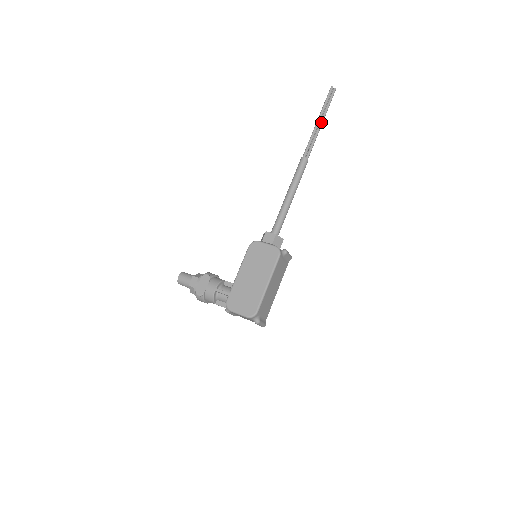
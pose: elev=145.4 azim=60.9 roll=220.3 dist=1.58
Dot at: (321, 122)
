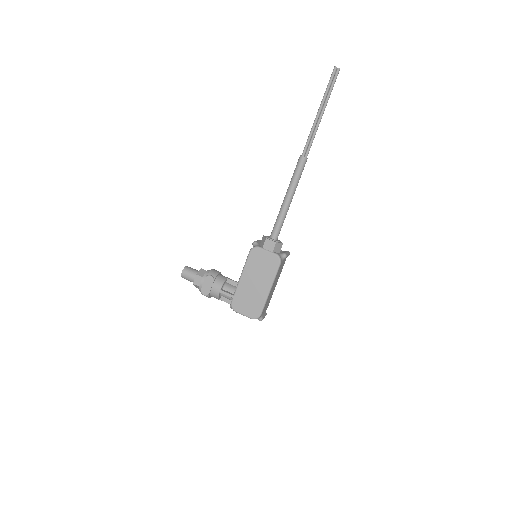
Dot at: (322, 113)
